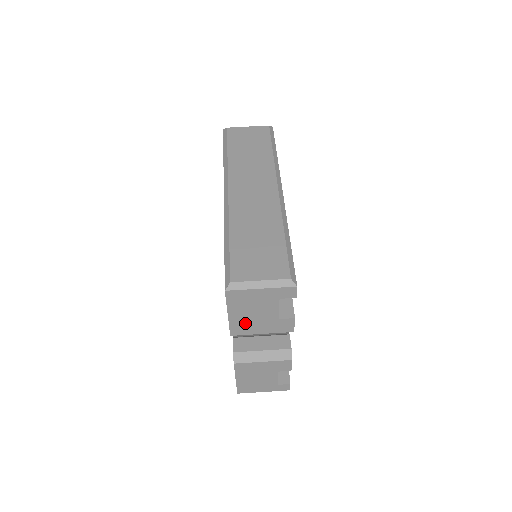
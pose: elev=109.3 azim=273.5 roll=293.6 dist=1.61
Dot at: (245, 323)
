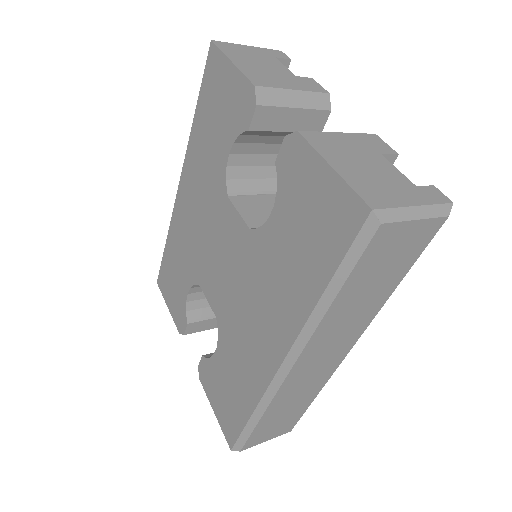
Dot at: (260, 74)
